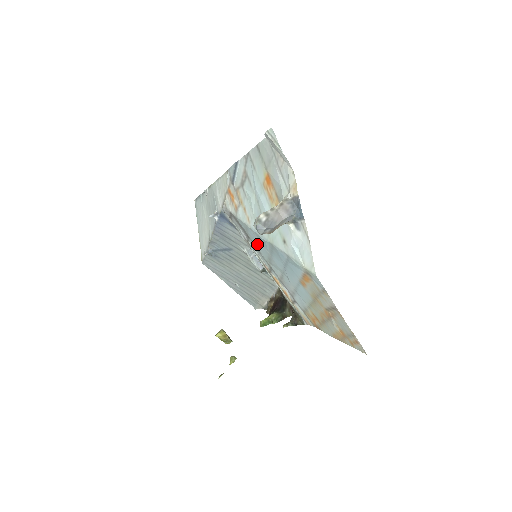
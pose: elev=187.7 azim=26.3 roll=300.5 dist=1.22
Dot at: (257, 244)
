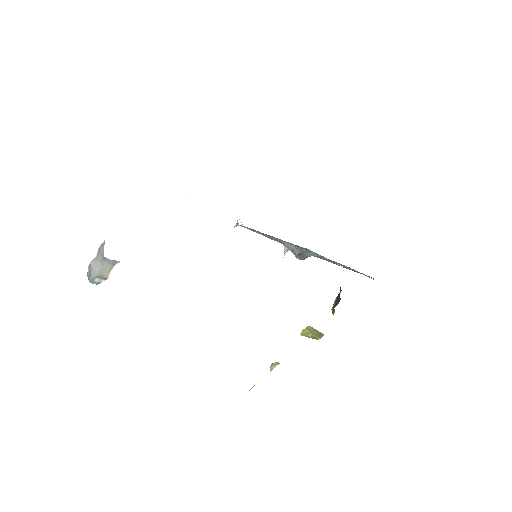
Dot at: occluded
